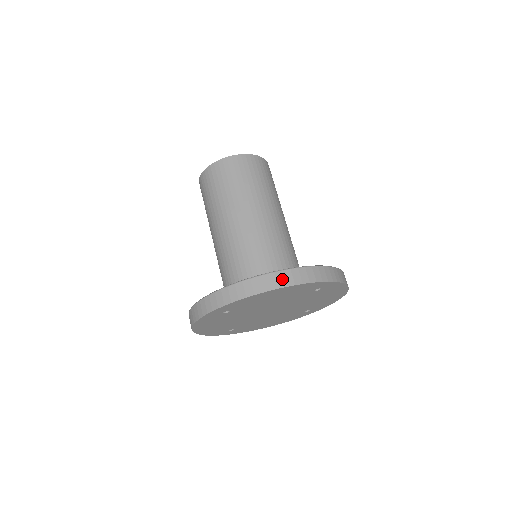
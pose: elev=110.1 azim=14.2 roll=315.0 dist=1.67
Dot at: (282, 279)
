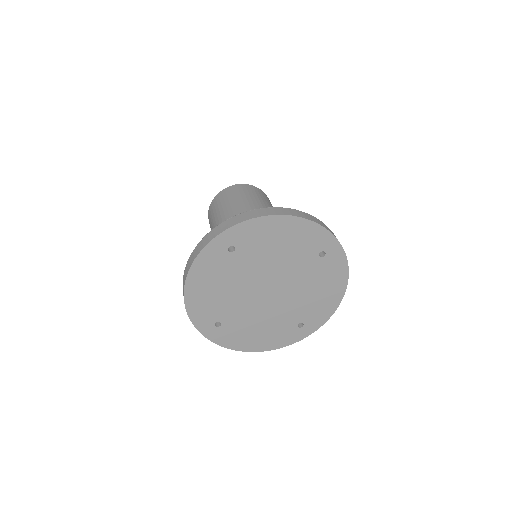
Dot at: (295, 212)
